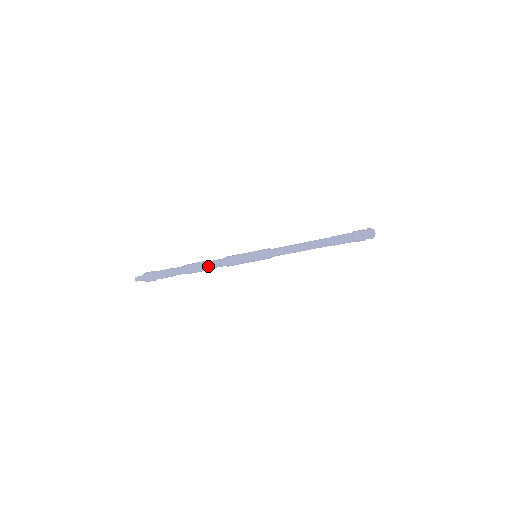
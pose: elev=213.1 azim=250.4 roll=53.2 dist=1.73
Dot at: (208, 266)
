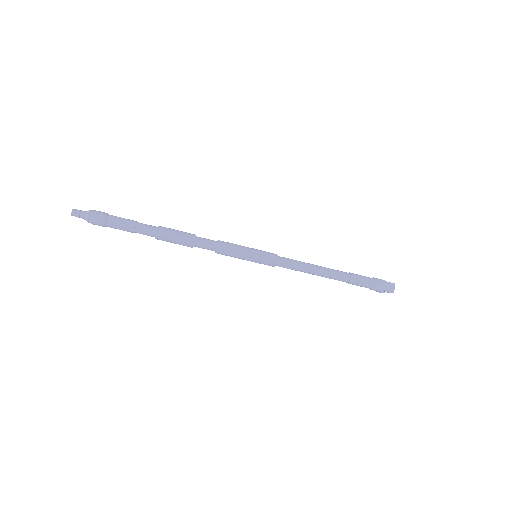
Dot at: (193, 241)
